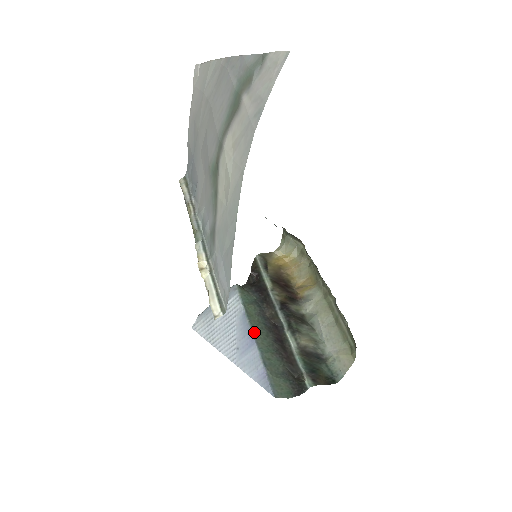
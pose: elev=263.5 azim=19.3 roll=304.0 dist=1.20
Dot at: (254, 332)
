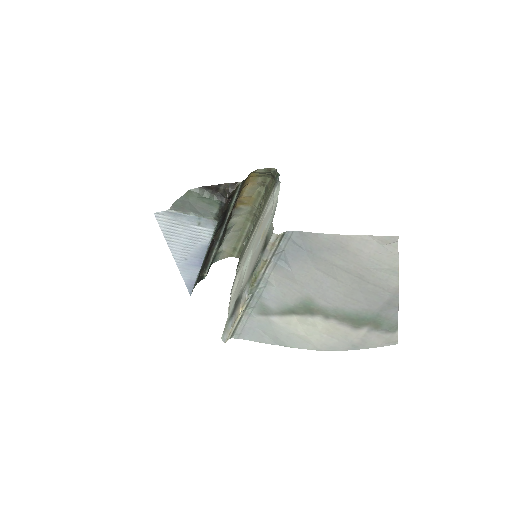
Dot at: occluded
